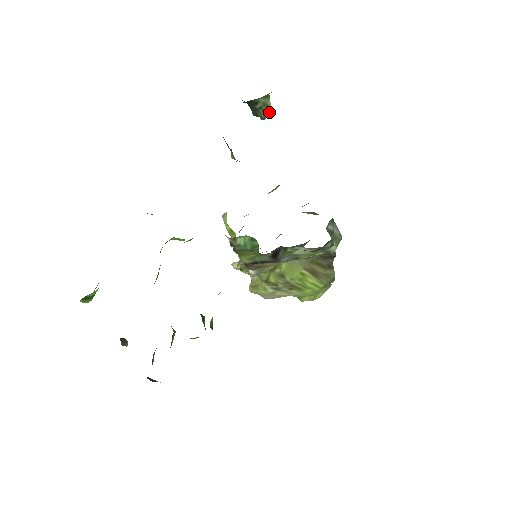
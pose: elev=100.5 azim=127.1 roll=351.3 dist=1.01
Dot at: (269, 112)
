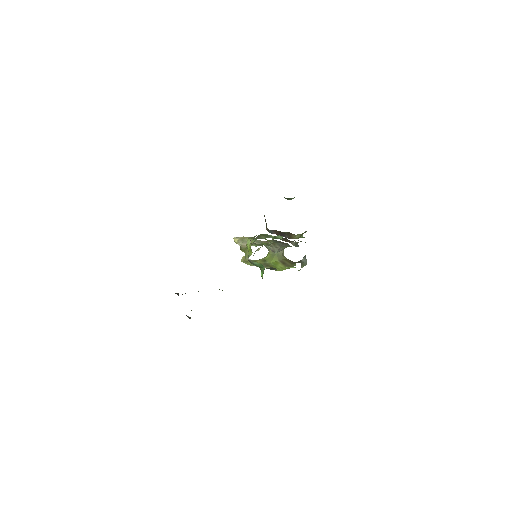
Dot at: (291, 199)
